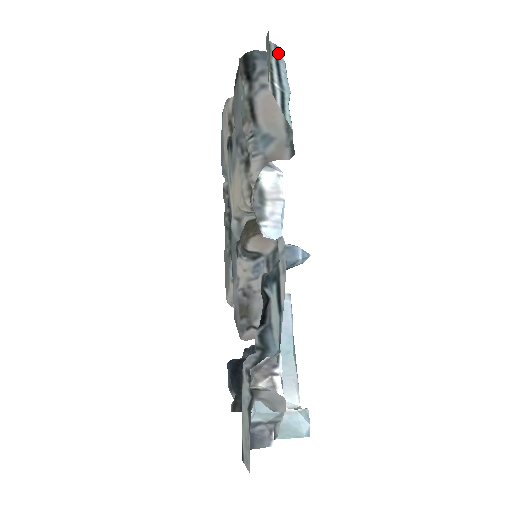
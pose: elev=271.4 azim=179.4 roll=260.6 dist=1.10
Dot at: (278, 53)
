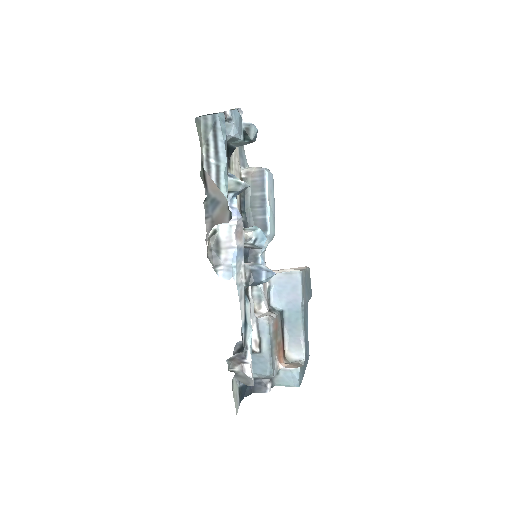
Dot at: (217, 122)
